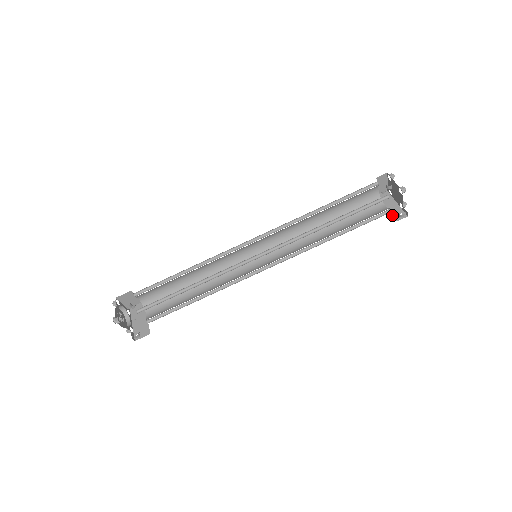
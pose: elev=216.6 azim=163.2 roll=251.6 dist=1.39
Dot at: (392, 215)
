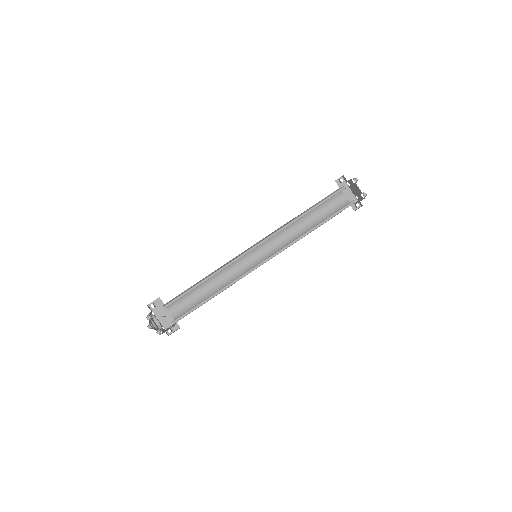
Dot at: occluded
